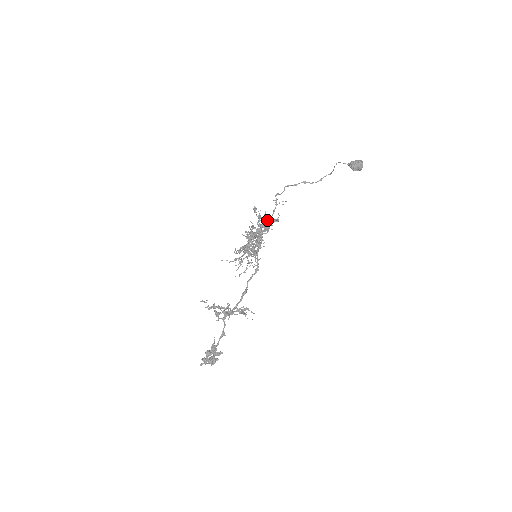
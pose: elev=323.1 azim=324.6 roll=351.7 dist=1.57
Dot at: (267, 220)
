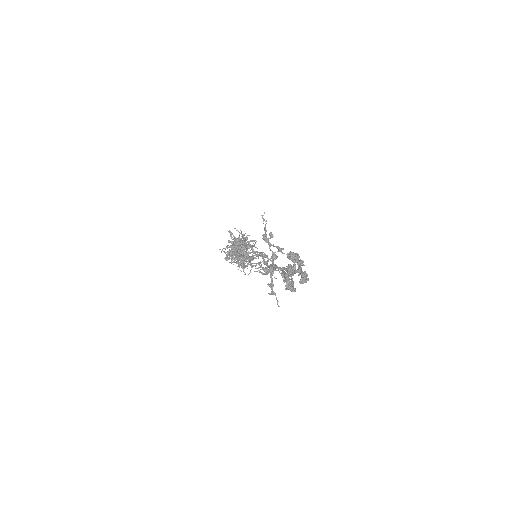
Dot at: occluded
